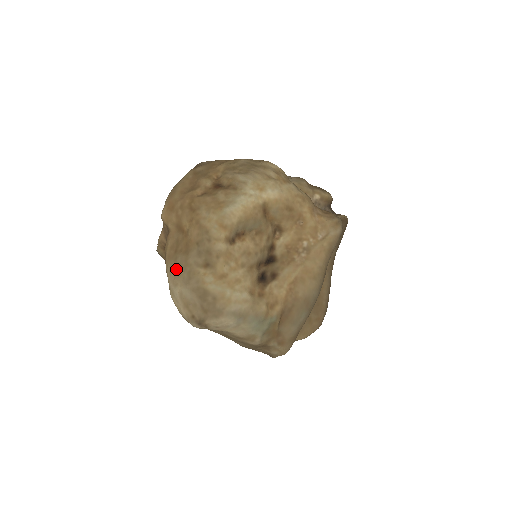
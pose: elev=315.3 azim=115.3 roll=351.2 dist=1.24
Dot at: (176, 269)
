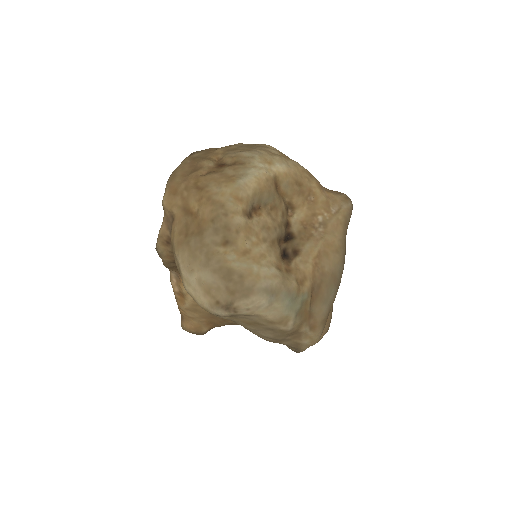
Dot at: (190, 253)
